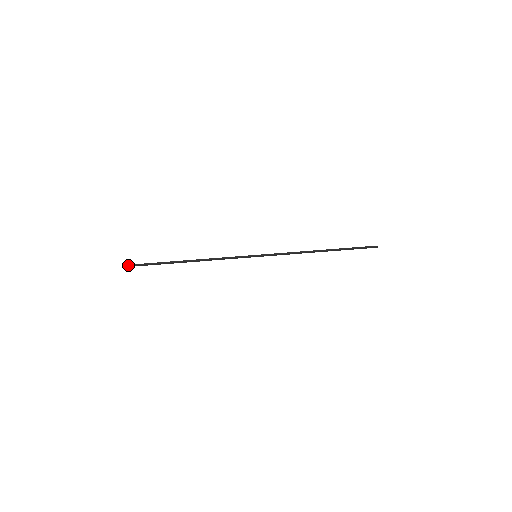
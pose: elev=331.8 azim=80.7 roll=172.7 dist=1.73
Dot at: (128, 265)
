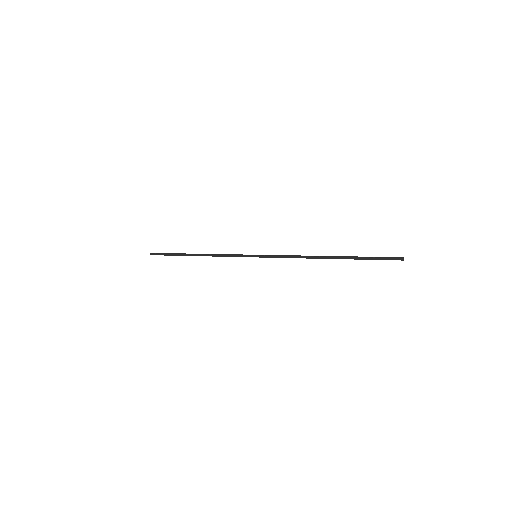
Dot at: (154, 253)
